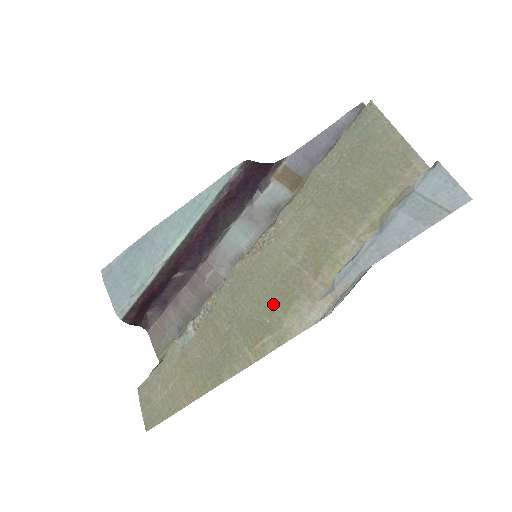
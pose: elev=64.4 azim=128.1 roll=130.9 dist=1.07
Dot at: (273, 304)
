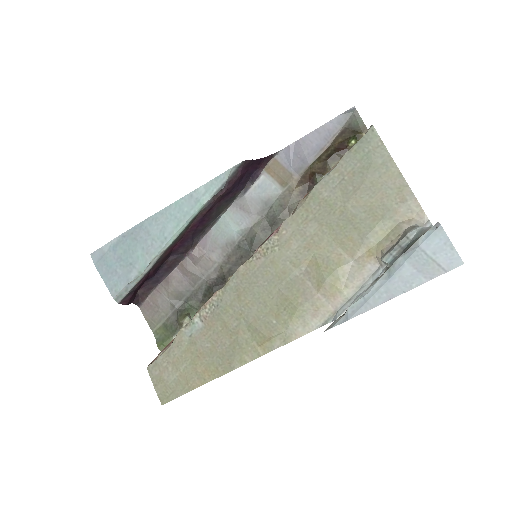
Dot at: (279, 307)
